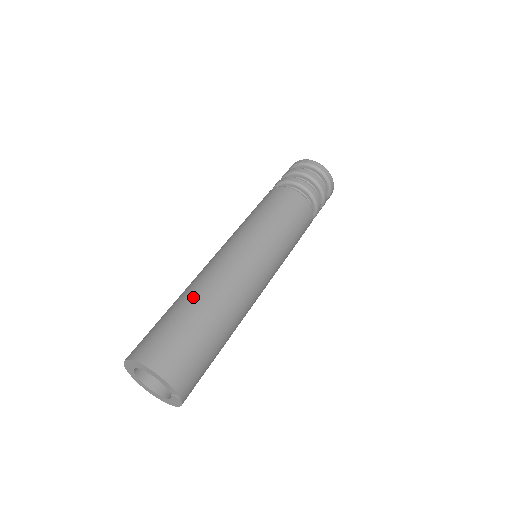
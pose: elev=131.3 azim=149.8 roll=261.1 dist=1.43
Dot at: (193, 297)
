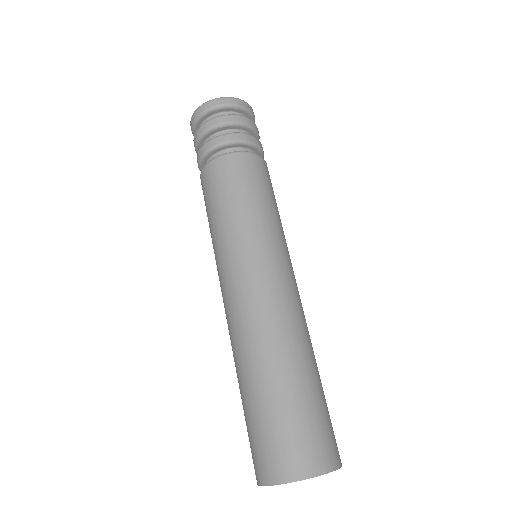
Dot at: (253, 370)
